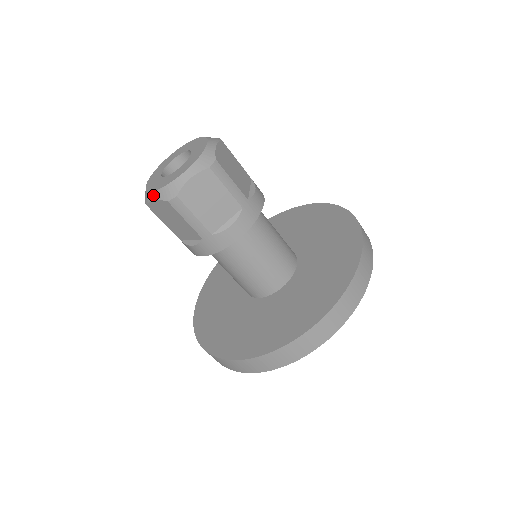
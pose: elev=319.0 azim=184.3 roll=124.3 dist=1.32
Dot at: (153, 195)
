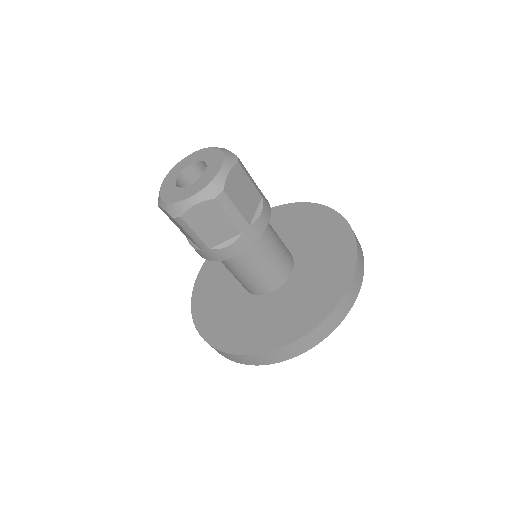
Dot at: (162, 204)
